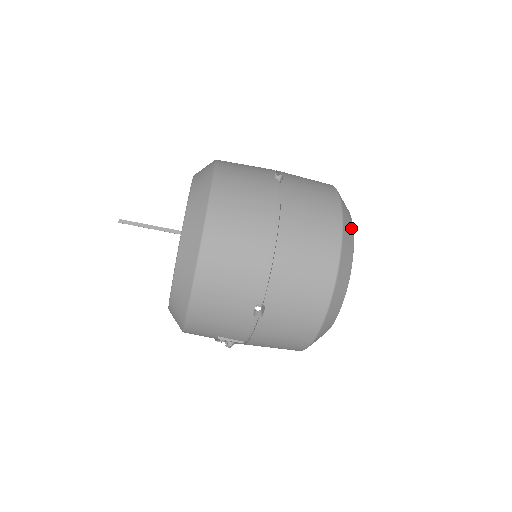
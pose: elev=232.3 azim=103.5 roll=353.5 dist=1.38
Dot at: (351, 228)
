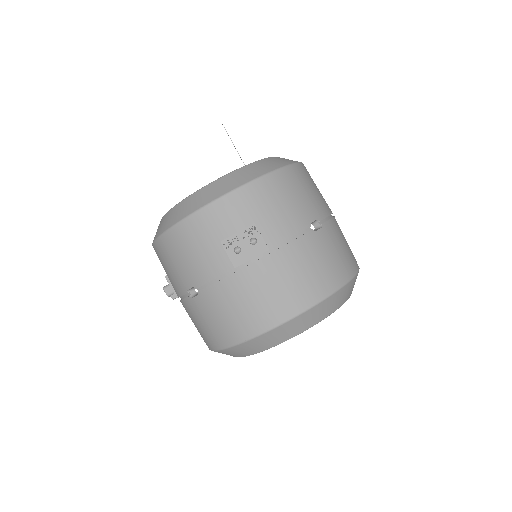
Dot at: occluded
